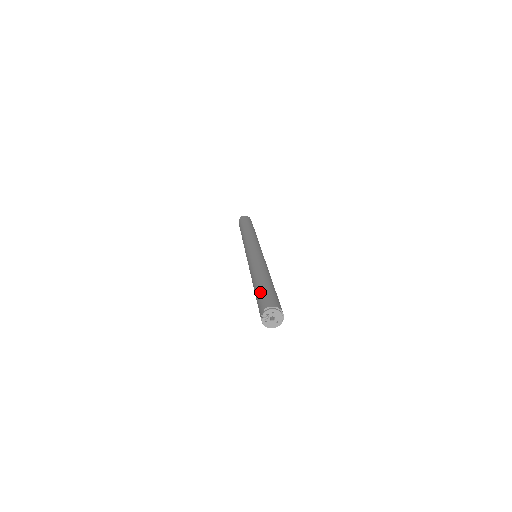
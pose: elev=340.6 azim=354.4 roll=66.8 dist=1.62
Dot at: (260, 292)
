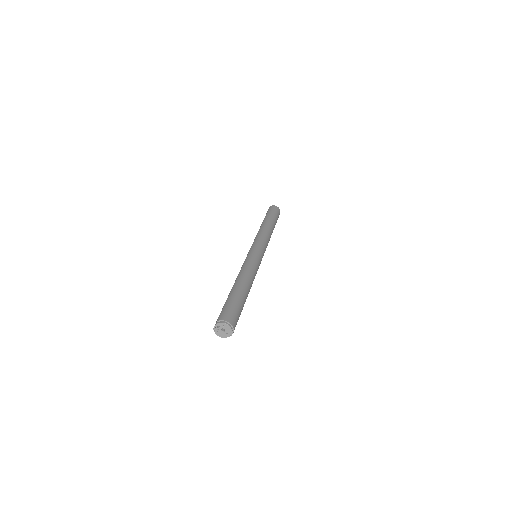
Dot at: (226, 301)
